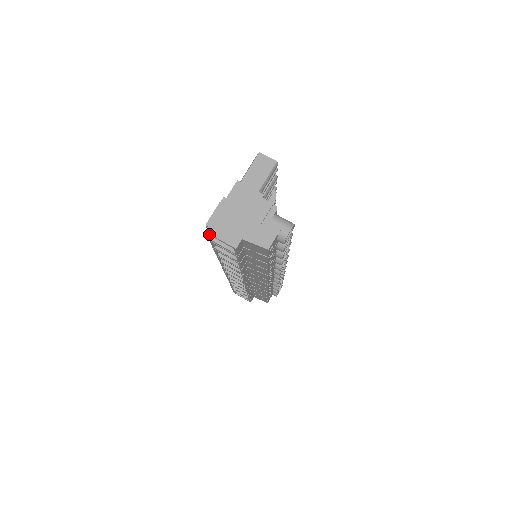
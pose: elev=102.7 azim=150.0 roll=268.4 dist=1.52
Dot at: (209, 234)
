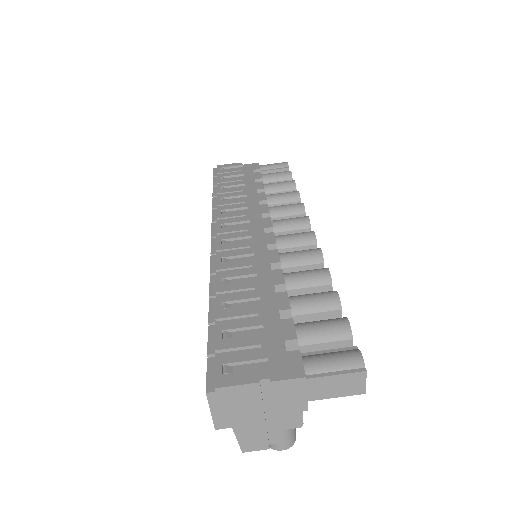
Dot at: (207, 395)
